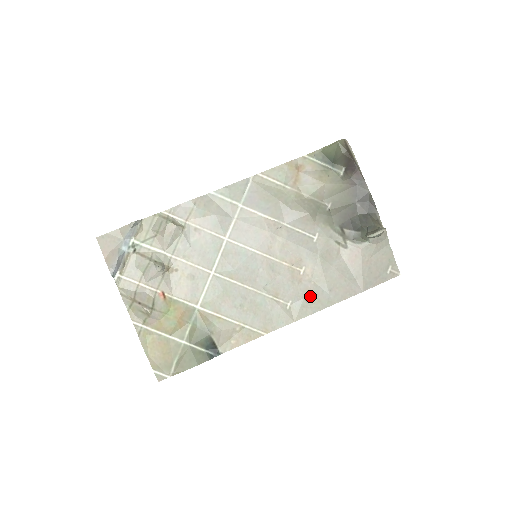
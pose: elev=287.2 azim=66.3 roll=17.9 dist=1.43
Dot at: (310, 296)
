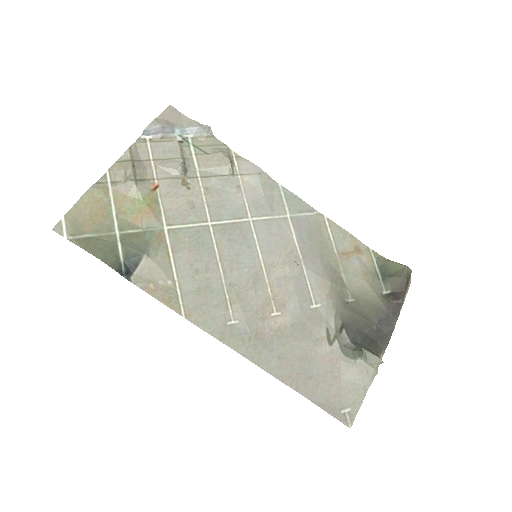
Dot at: (258, 339)
